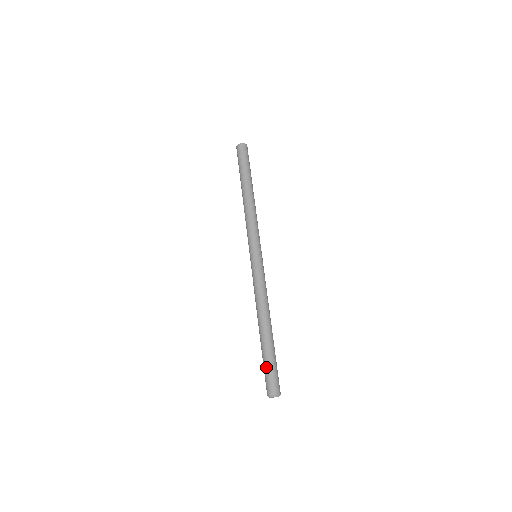
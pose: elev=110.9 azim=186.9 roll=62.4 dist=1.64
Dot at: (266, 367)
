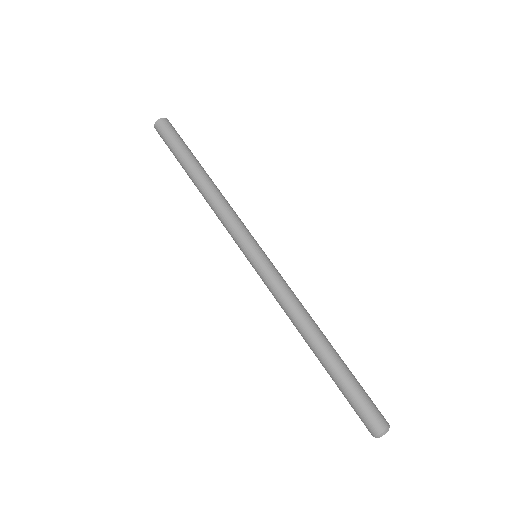
Dot at: (348, 401)
